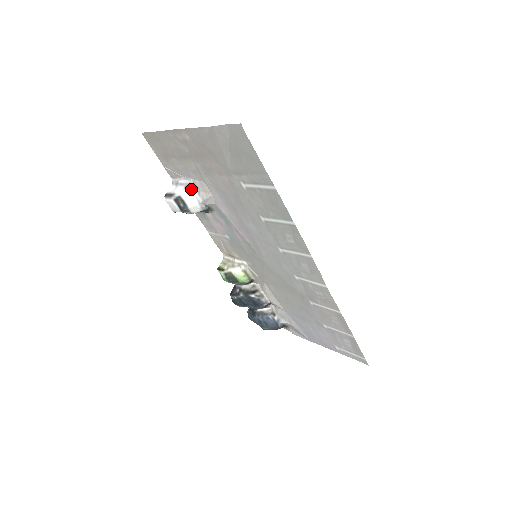
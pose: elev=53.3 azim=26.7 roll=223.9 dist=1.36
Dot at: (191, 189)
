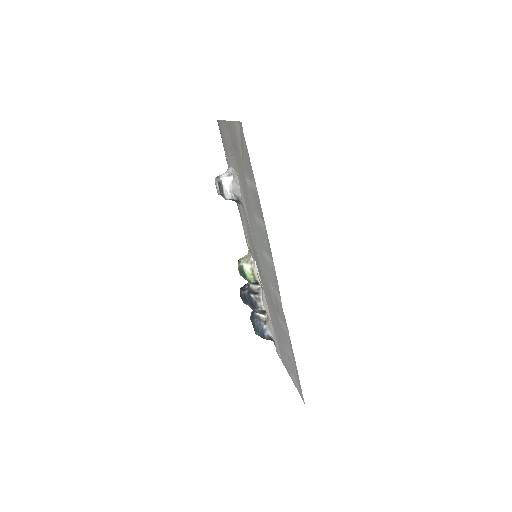
Dot at: (230, 177)
